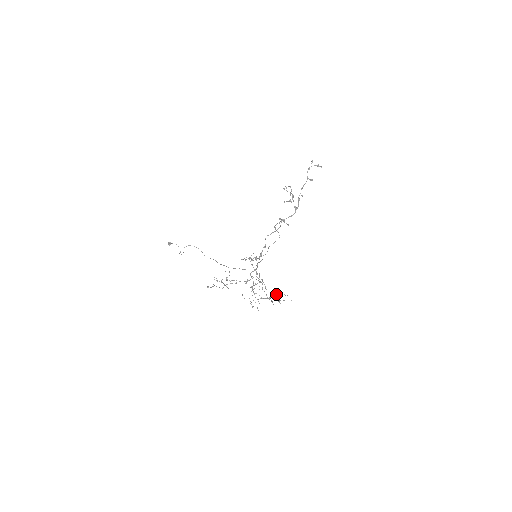
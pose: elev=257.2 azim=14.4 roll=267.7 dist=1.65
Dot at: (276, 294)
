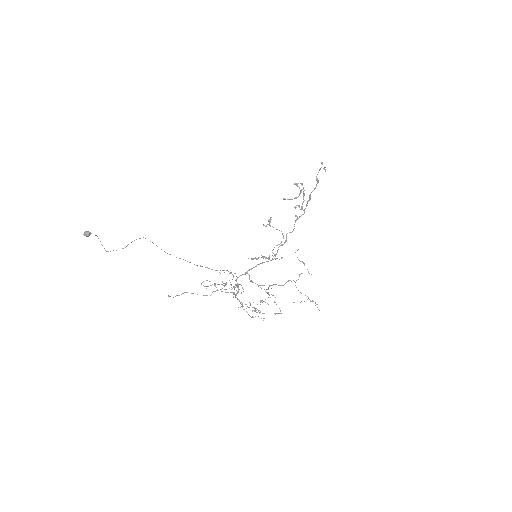
Dot at: (274, 301)
